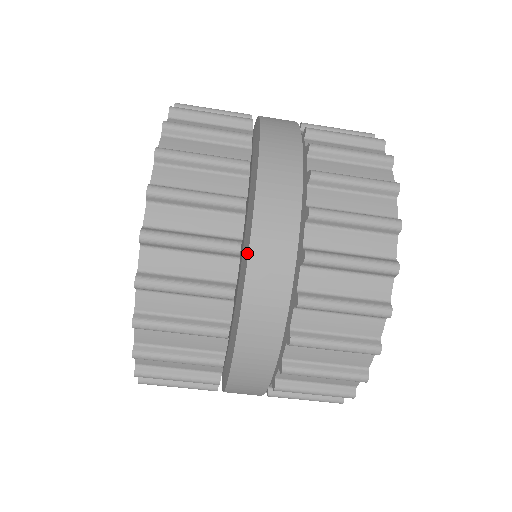
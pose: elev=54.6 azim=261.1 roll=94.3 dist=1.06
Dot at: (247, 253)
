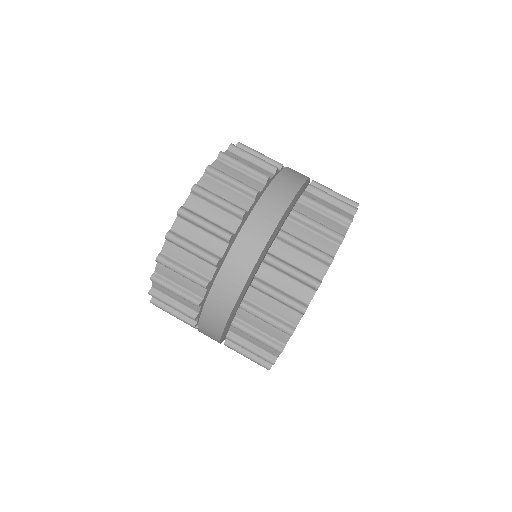
Dot at: occluded
